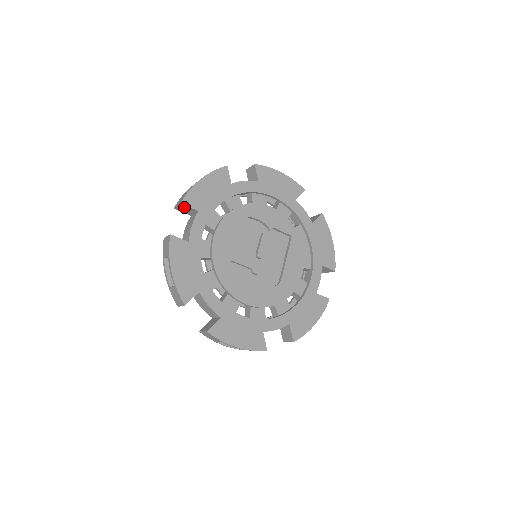
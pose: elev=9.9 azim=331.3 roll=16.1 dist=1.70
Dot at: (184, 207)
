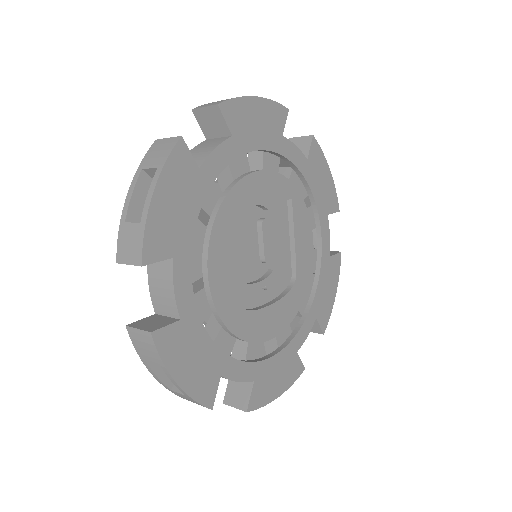
Dot at: occluded
